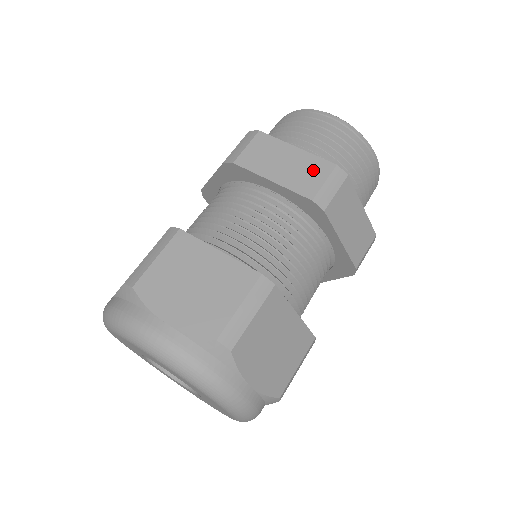
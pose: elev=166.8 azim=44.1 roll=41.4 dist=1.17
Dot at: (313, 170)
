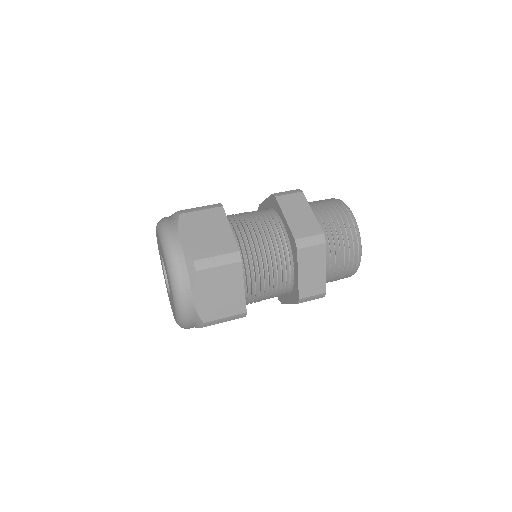
Dot at: (310, 227)
